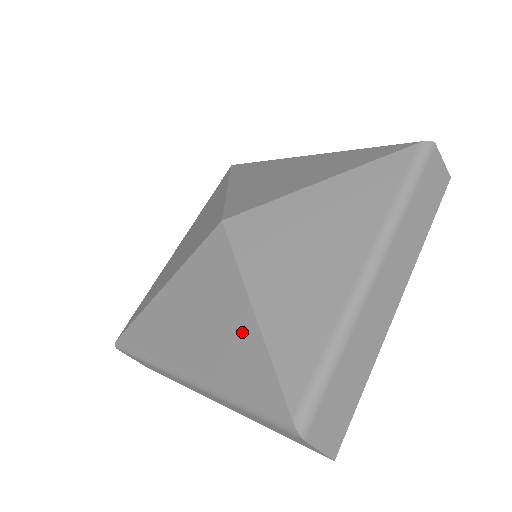
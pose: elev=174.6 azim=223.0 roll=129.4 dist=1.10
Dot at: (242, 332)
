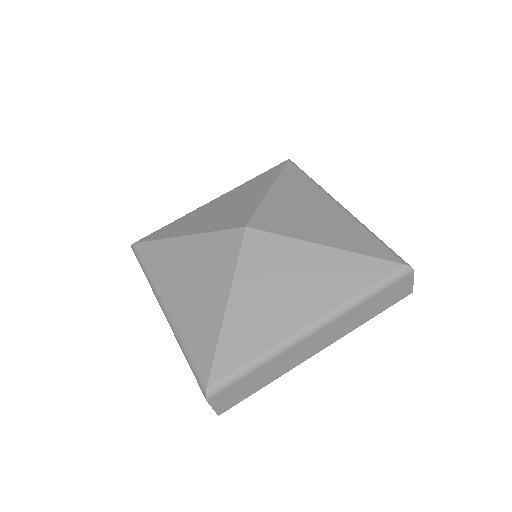
Dot at: (212, 313)
